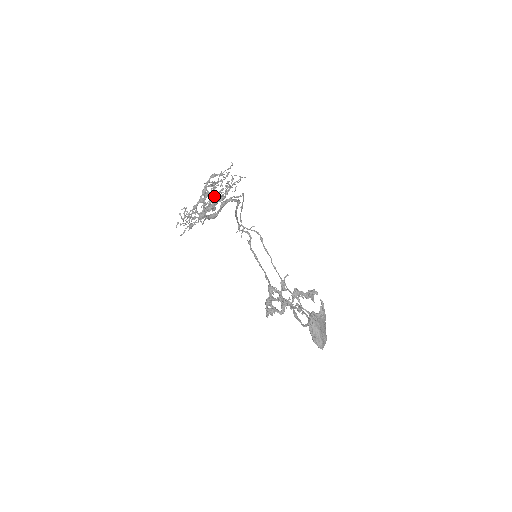
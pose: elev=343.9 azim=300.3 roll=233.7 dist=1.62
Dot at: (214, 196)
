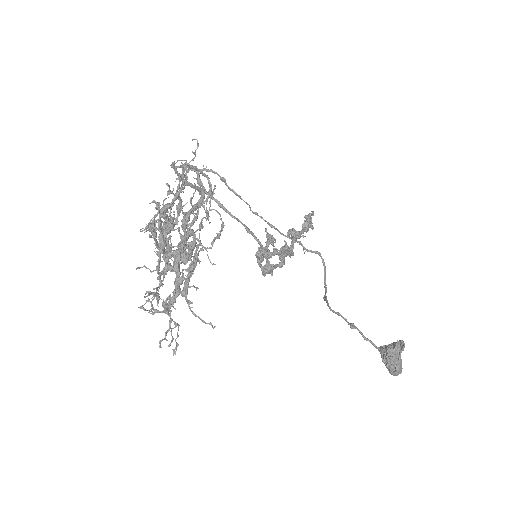
Dot at: (167, 220)
